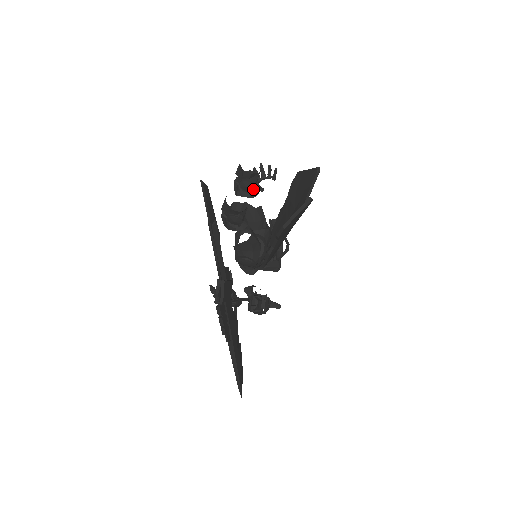
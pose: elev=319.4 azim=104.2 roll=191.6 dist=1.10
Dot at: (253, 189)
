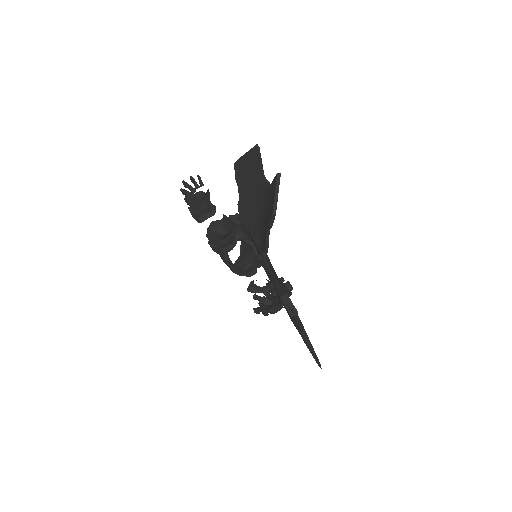
Dot at: (212, 206)
